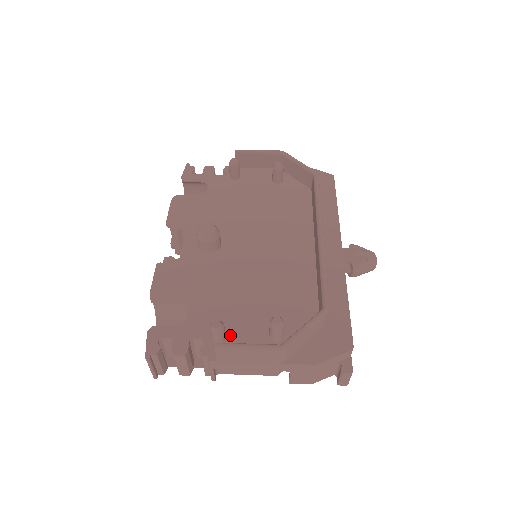
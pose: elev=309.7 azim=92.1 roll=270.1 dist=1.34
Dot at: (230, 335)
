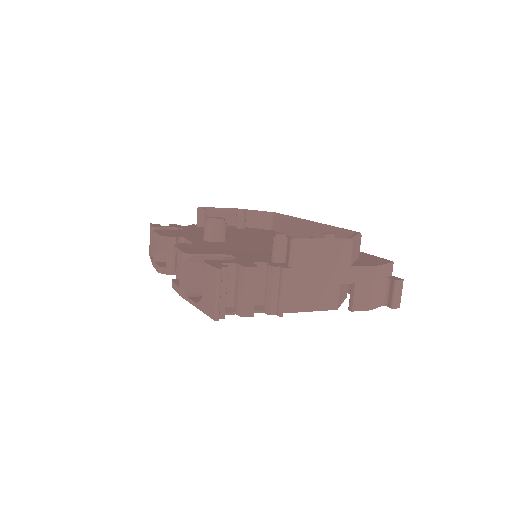
Dot at: (287, 260)
